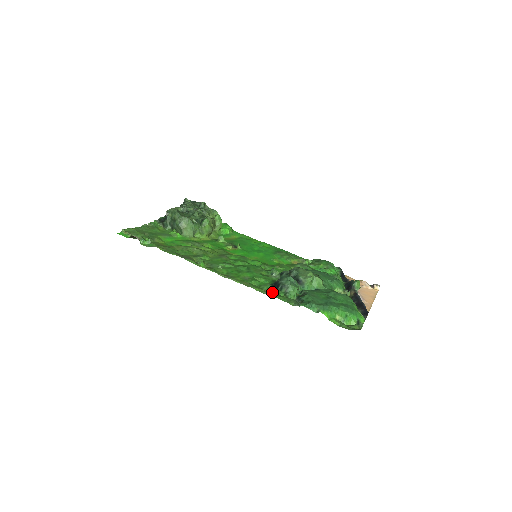
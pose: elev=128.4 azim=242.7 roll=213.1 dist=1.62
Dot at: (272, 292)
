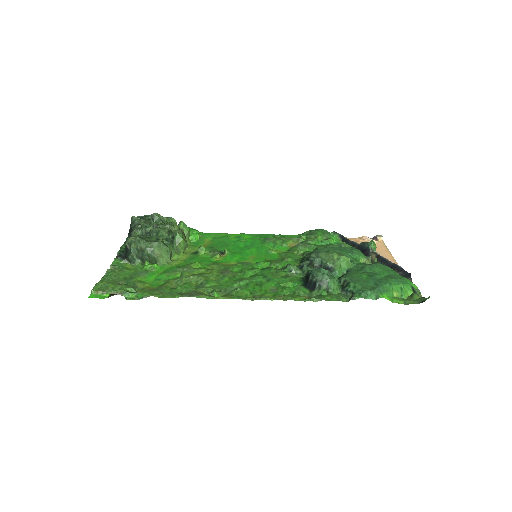
Dot at: (313, 295)
